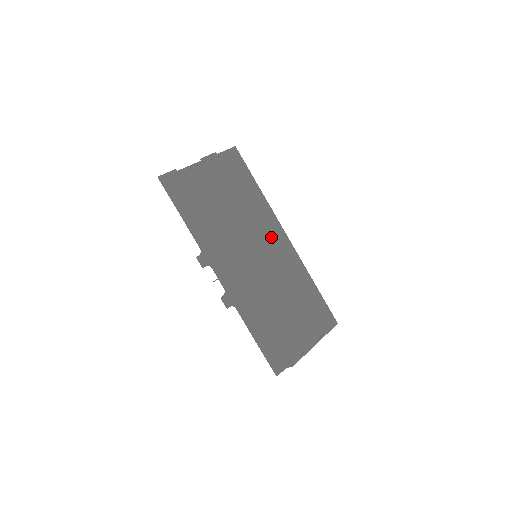
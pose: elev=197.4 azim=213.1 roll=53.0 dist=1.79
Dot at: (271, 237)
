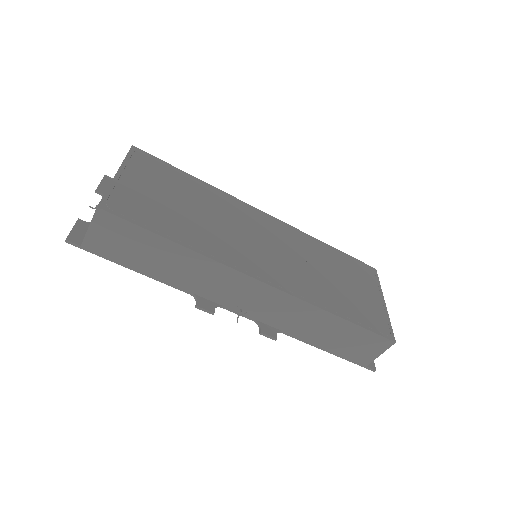
Dot at: (255, 223)
